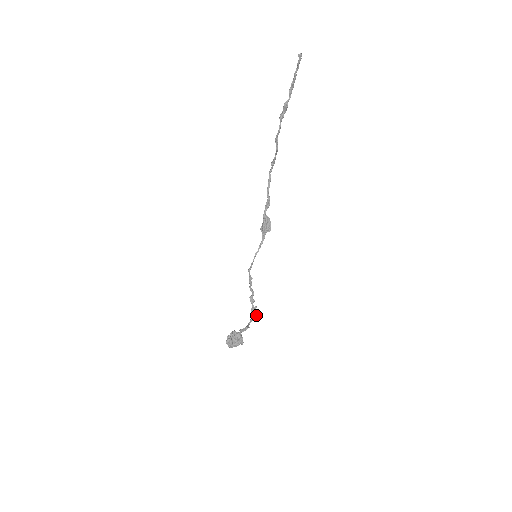
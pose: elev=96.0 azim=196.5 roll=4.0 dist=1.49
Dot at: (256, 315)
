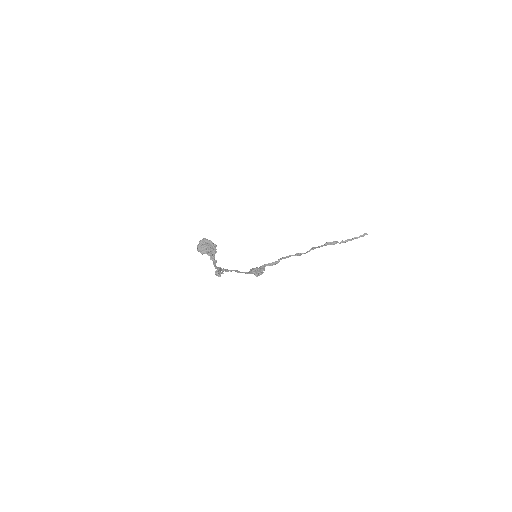
Dot at: (220, 274)
